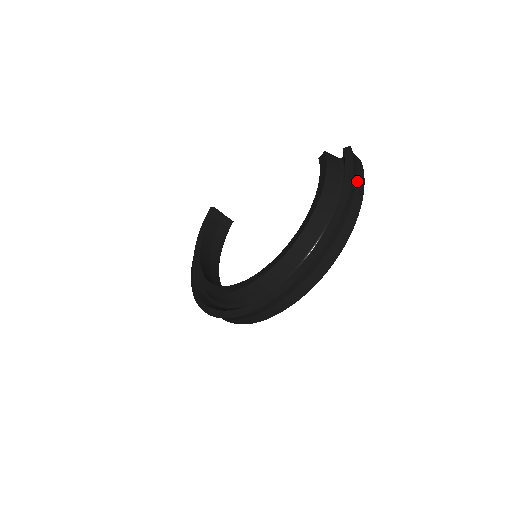
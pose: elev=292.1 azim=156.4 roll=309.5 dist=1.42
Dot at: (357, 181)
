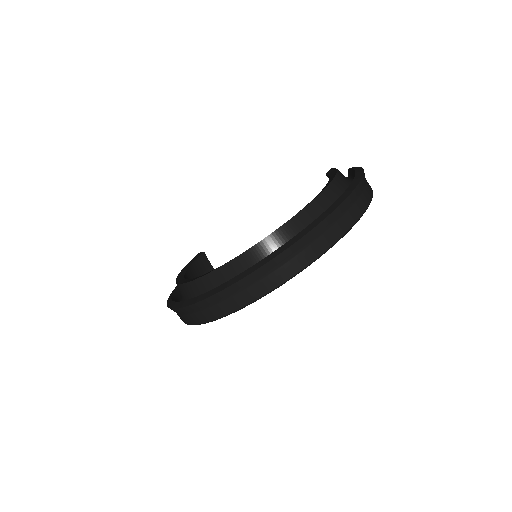
Dot at: (366, 180)
